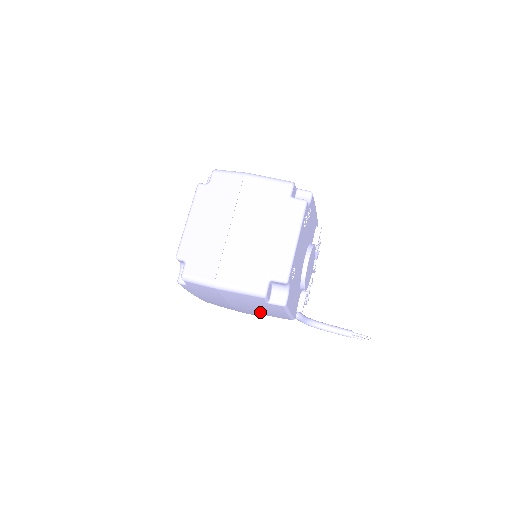
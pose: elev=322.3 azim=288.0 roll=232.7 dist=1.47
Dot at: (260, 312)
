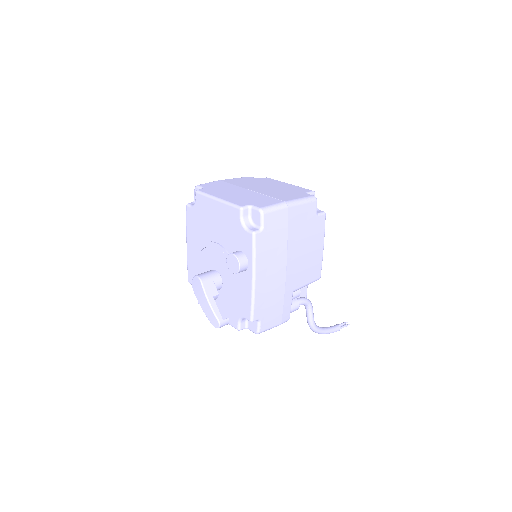
Dot at: (303, 271)
